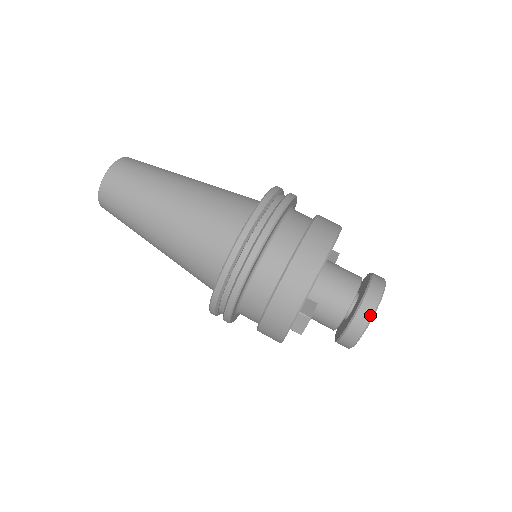
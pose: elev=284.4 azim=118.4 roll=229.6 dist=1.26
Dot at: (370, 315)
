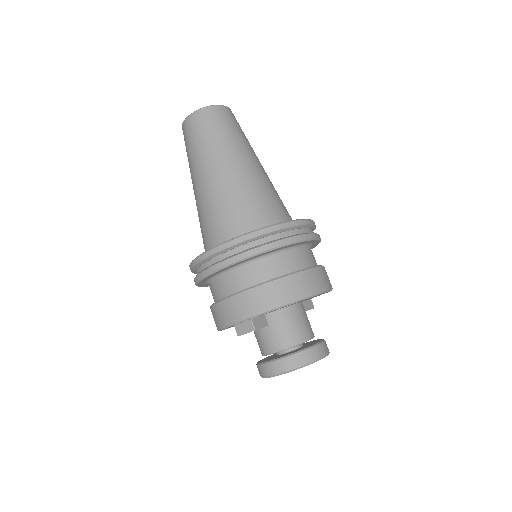
Dot at: (297, 366)
